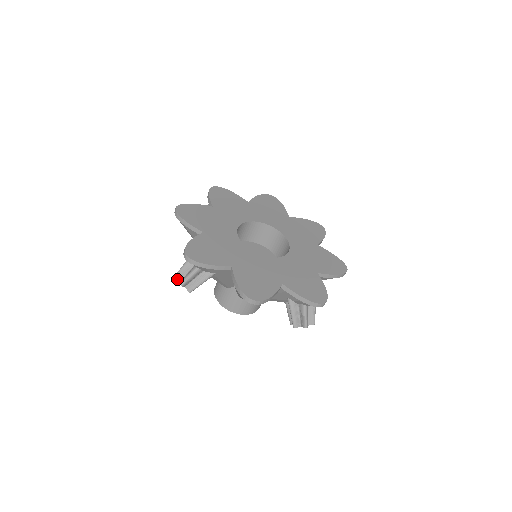
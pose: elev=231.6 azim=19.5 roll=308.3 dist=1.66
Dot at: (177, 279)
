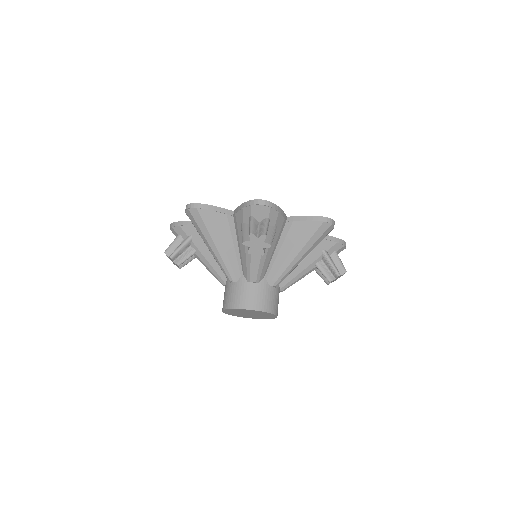
Dot at: (254, 235)
